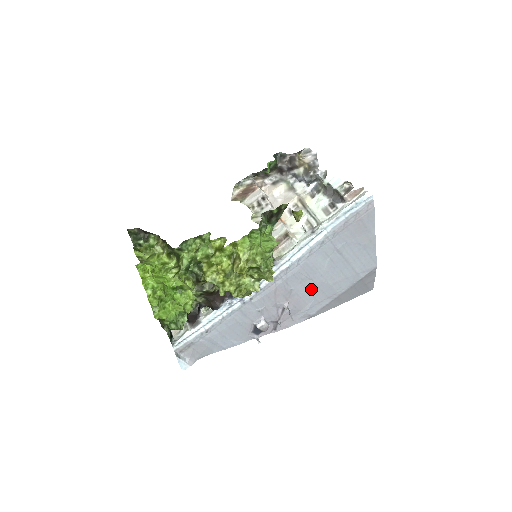
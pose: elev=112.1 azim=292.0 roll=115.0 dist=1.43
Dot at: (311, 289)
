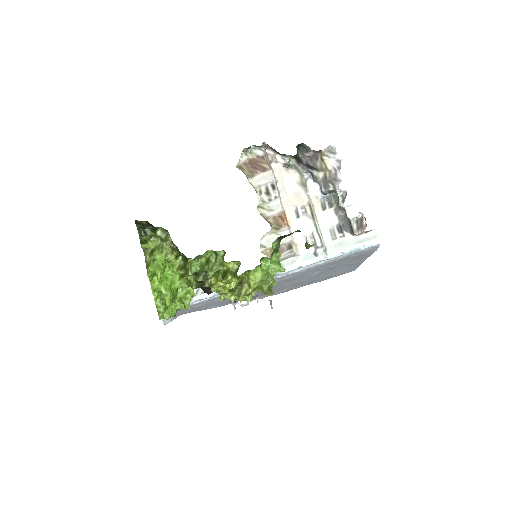
Dot at: (294, 283)
